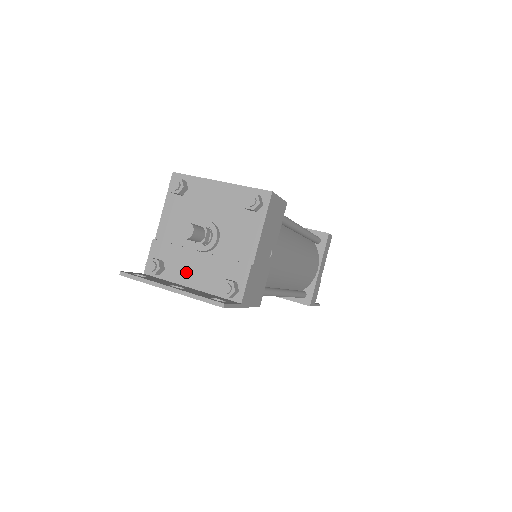
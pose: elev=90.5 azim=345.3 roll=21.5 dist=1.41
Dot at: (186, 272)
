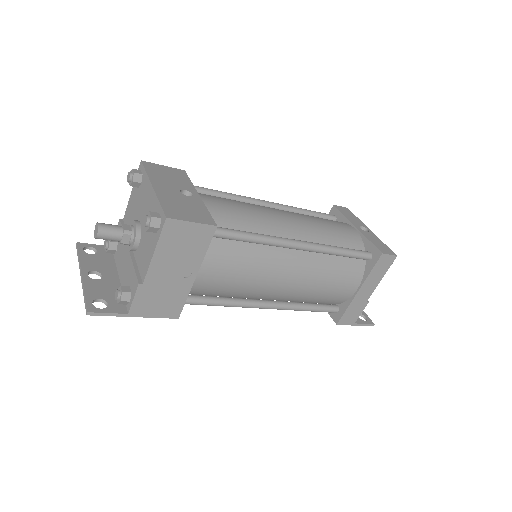
Dot at: (121, 261)
